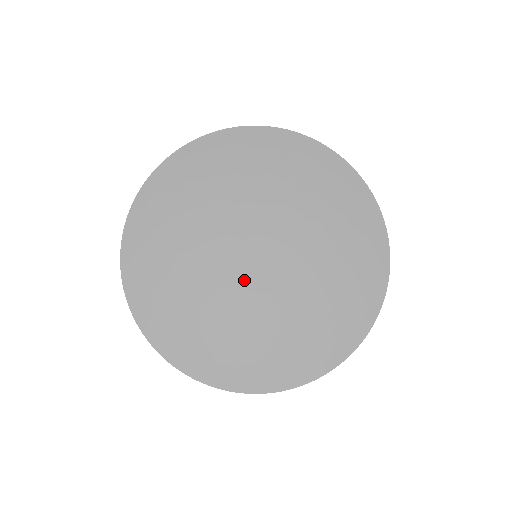
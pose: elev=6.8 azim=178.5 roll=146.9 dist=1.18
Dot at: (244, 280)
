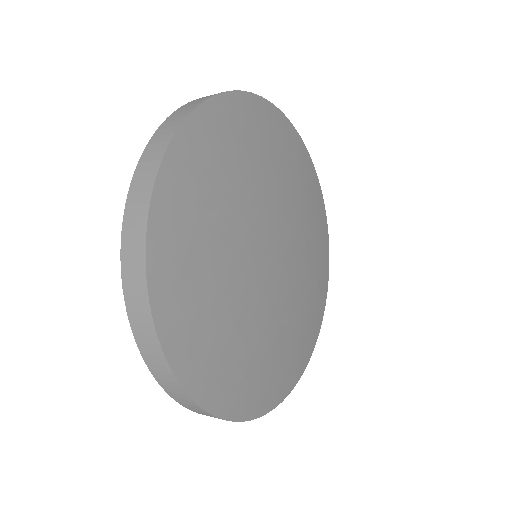
Dot at: (267, 287)
